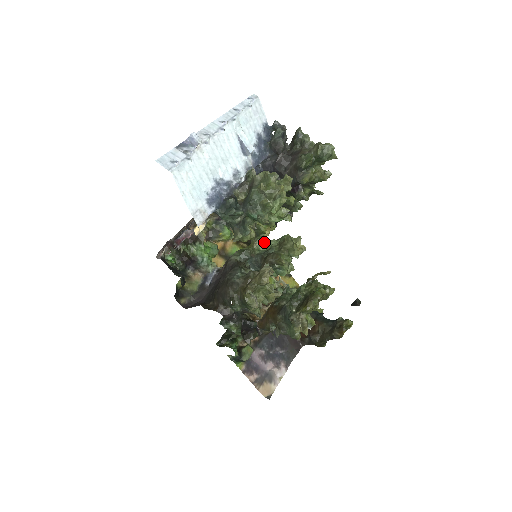
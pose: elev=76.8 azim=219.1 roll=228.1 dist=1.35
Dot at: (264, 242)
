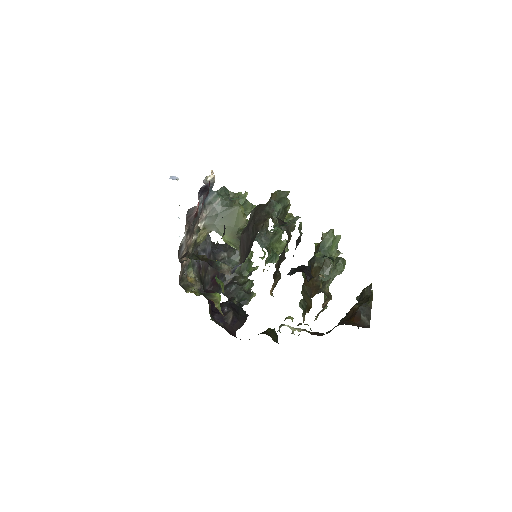
Dot at: occluded
